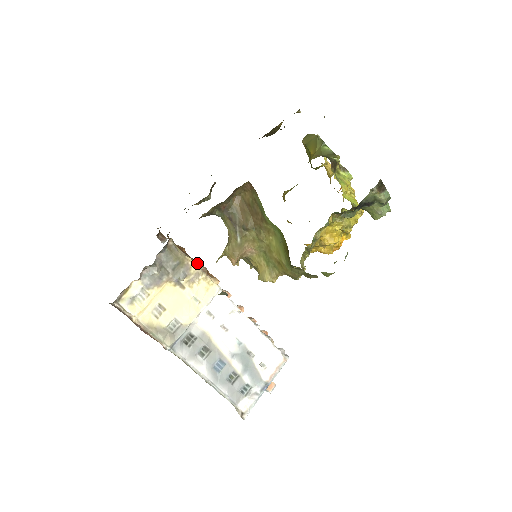
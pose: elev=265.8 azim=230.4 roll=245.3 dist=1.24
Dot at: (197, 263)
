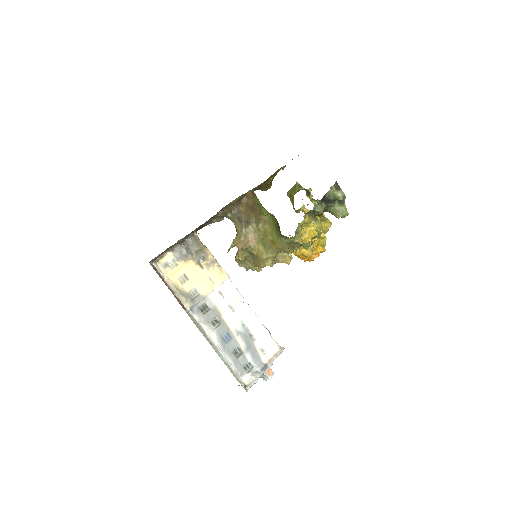
Dot at: occluded
